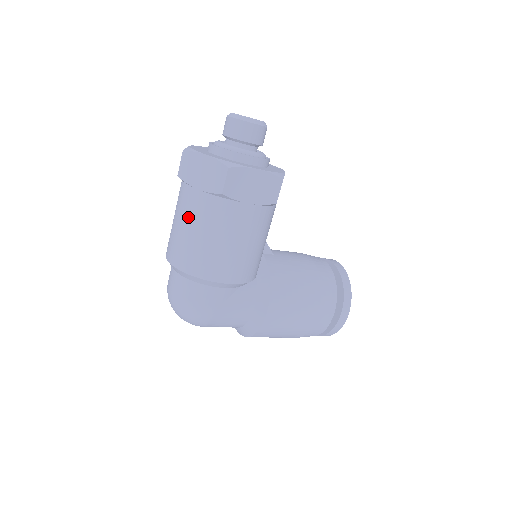
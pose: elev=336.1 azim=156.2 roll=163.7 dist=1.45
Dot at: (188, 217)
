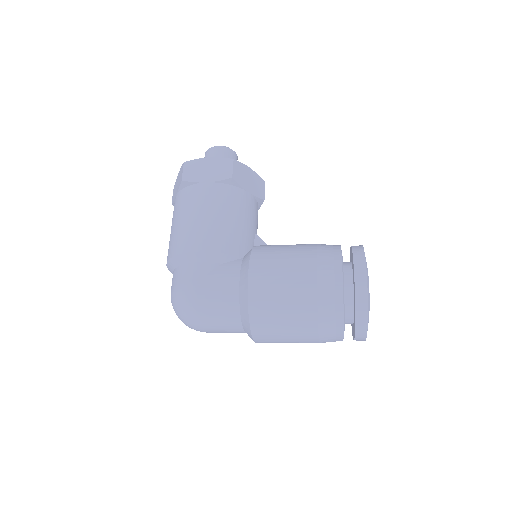
Dot at: (172, 220)
